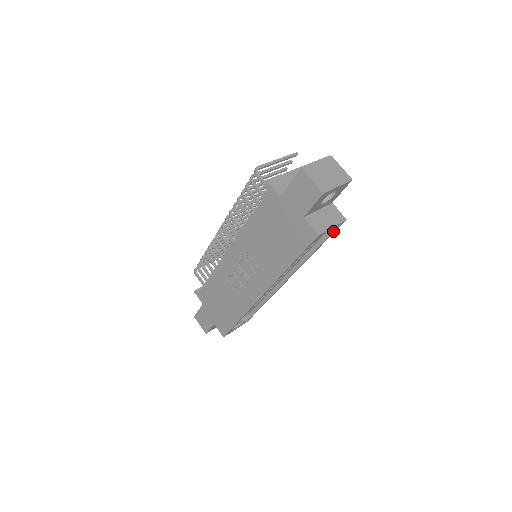
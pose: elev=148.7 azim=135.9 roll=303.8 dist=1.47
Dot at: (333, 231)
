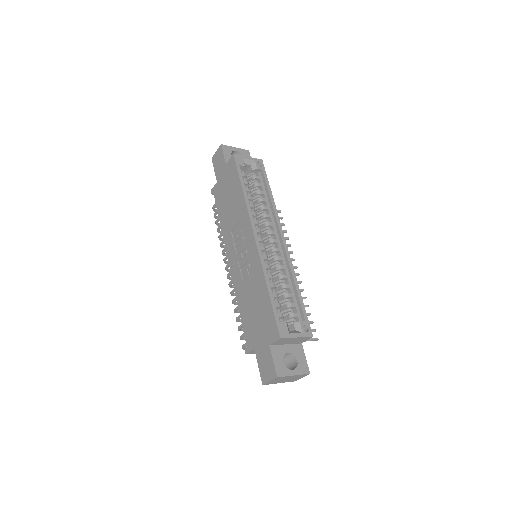
Dot at: (261, 169)
